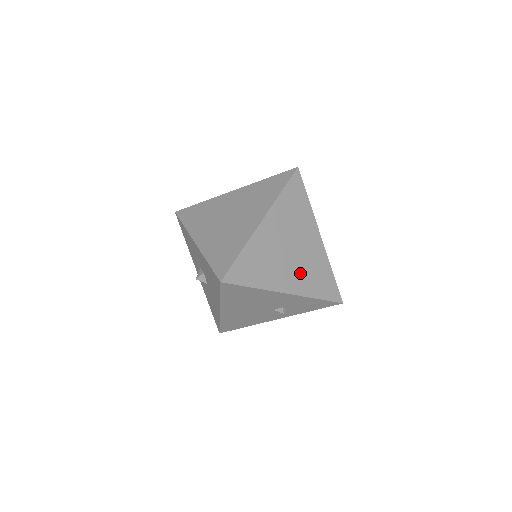
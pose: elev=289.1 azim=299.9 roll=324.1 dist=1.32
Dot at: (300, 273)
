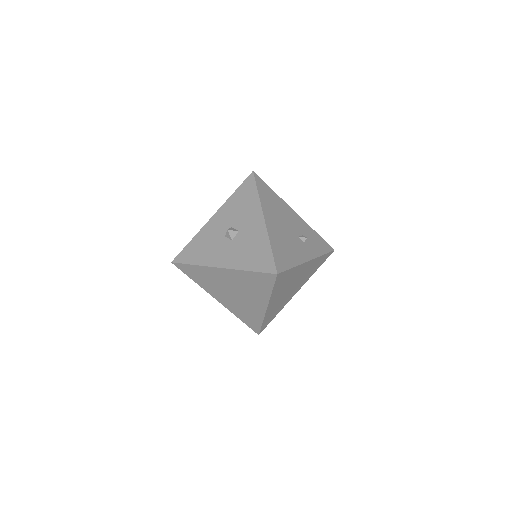
Dot at: occluded
